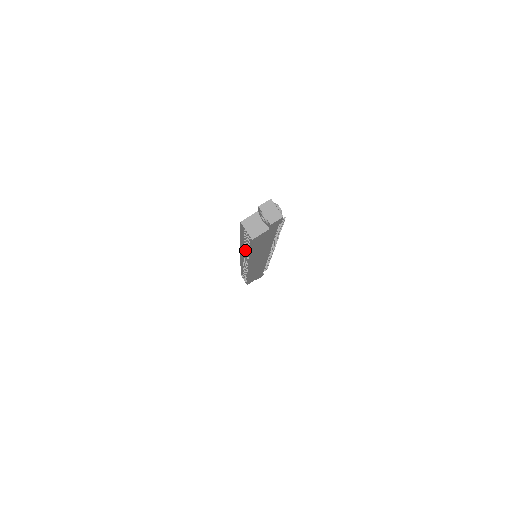
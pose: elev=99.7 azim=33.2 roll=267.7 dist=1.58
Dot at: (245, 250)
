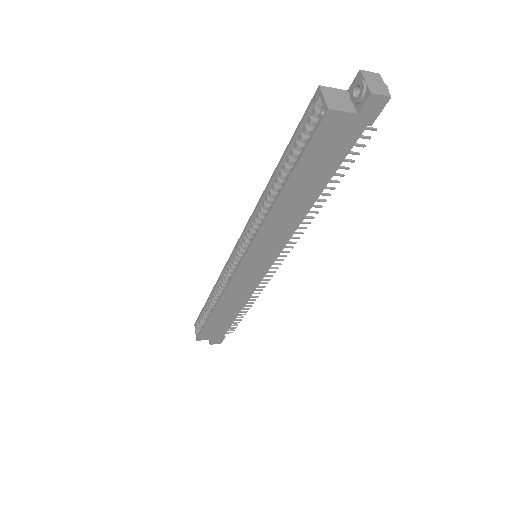
Dot at: (261, 211)
